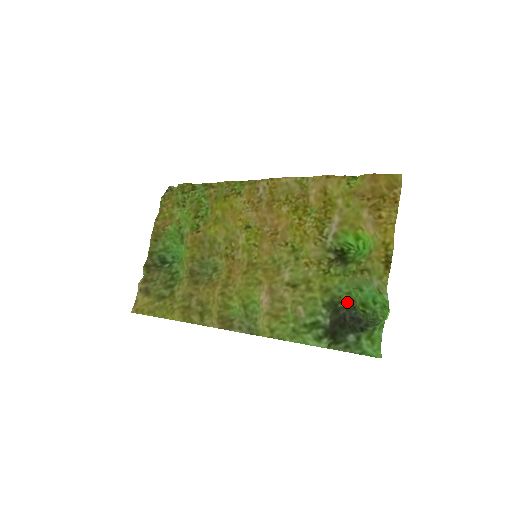
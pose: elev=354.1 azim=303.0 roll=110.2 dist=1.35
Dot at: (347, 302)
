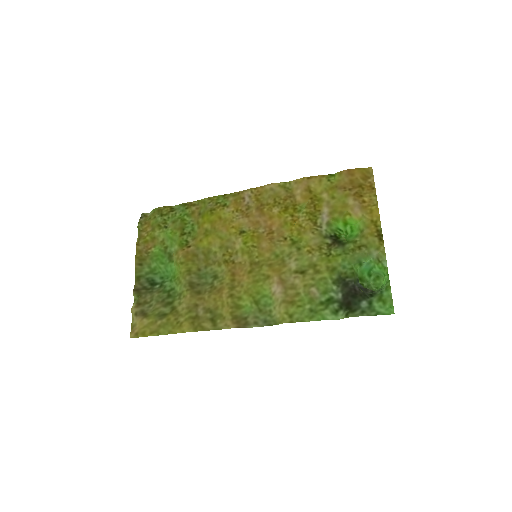
Dot at: (353, 276)
